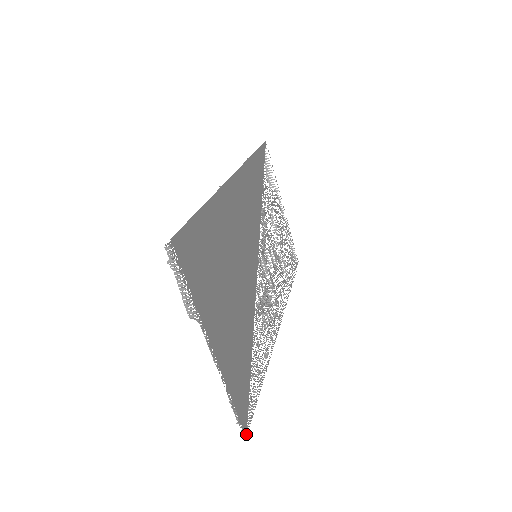
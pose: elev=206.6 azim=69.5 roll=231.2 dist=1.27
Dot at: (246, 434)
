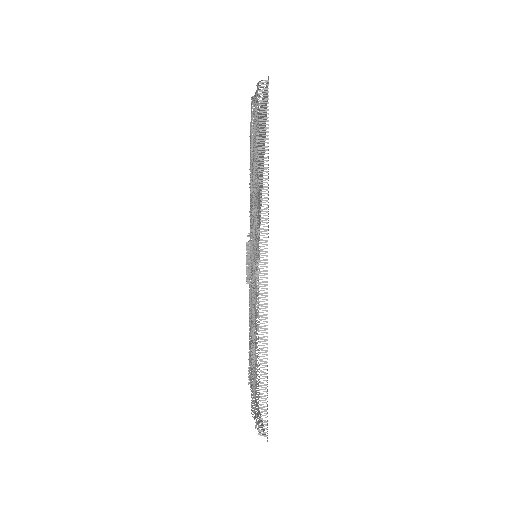
Dot at: occluded
